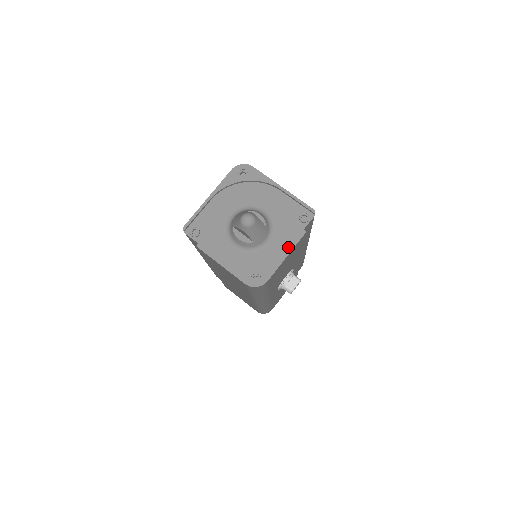
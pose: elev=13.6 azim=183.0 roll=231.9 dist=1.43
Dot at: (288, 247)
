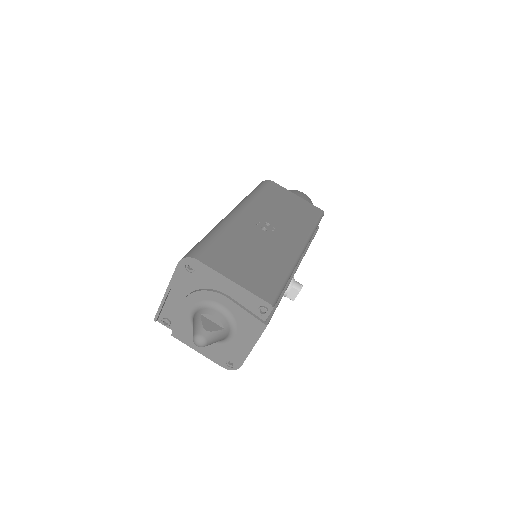
Dot at: (253, 339)
